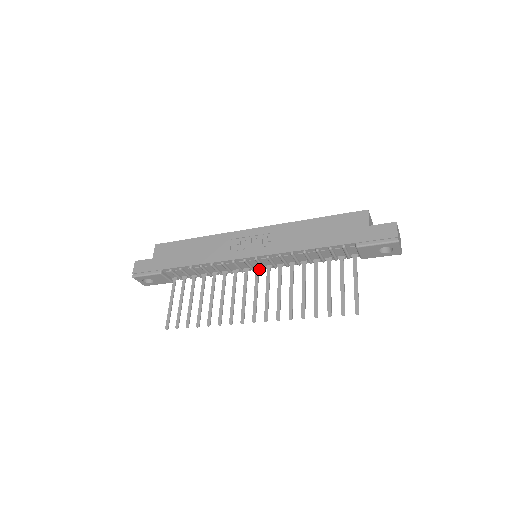
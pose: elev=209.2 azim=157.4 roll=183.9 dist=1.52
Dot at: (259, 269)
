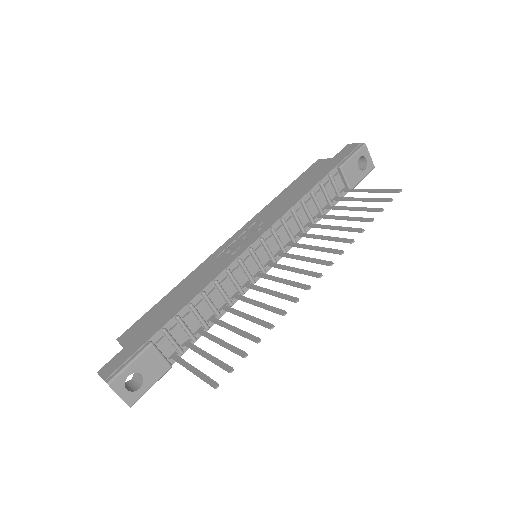
Dot at: (270, 262)
